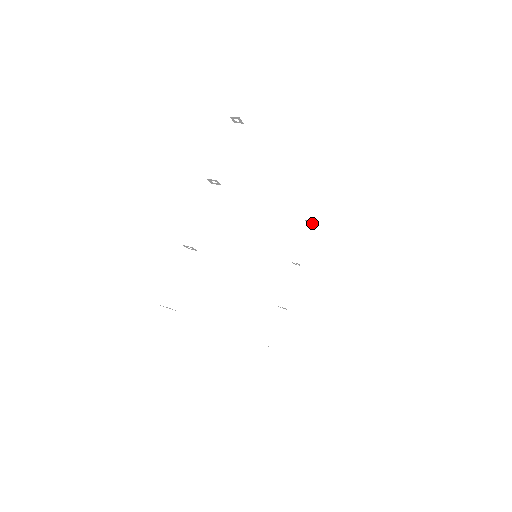
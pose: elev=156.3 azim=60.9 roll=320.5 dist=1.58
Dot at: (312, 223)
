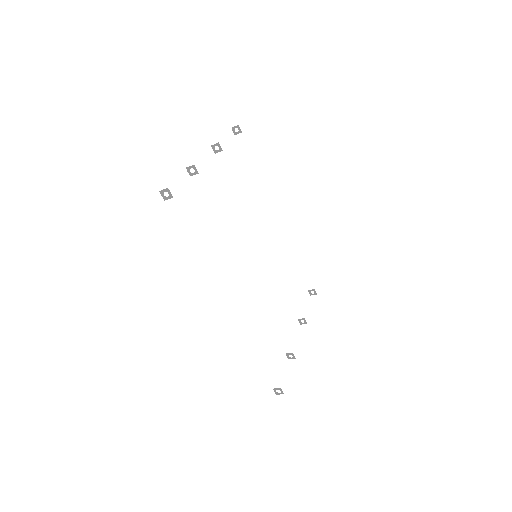
Dot at: (315, 294)
